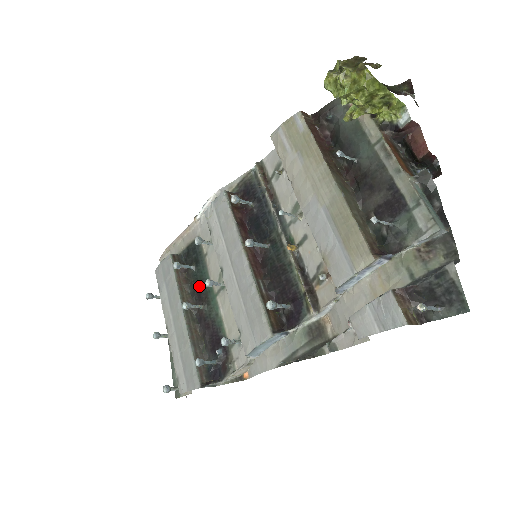
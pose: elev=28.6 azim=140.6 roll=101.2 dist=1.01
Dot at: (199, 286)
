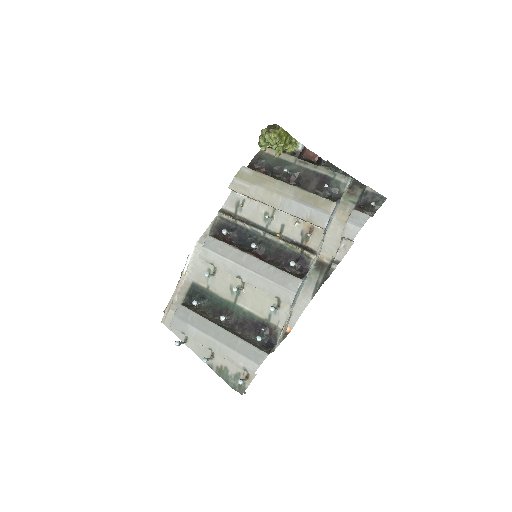
Dot at: (216, 309)
